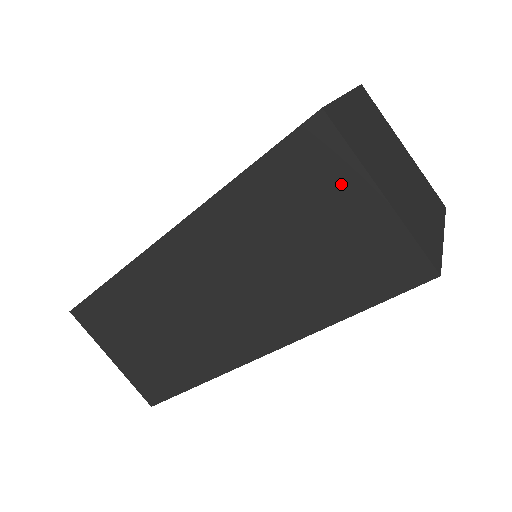
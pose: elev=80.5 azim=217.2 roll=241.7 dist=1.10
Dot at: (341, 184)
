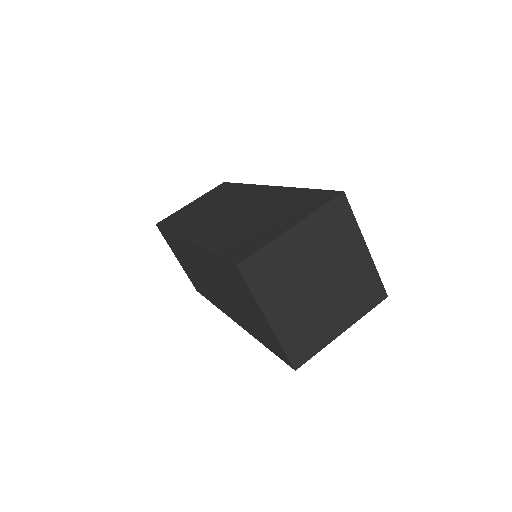
Dot at: (250, 299)
